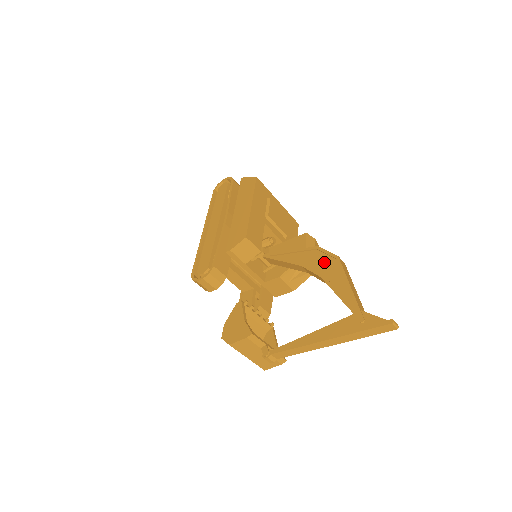
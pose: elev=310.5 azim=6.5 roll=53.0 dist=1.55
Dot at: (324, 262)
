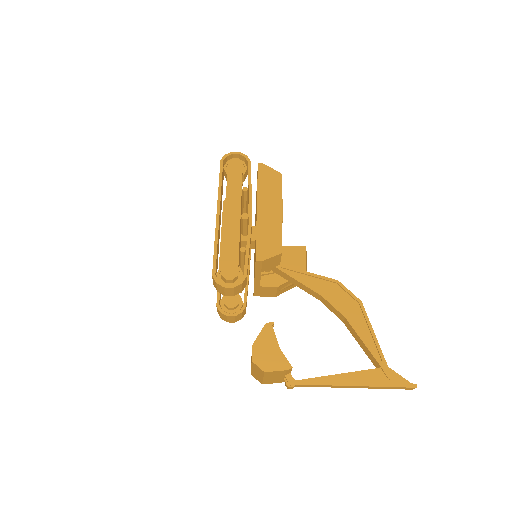
Dot at: (346, 301)
